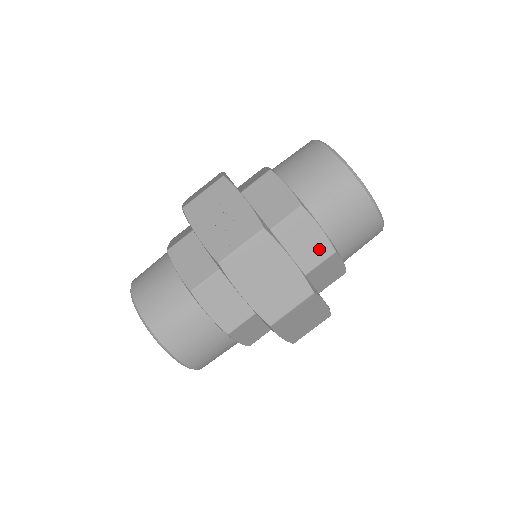
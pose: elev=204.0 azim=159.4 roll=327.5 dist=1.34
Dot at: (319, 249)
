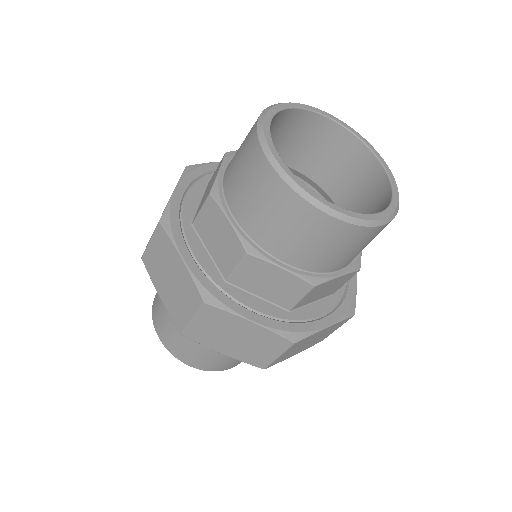
Dot at: (232, 248)
